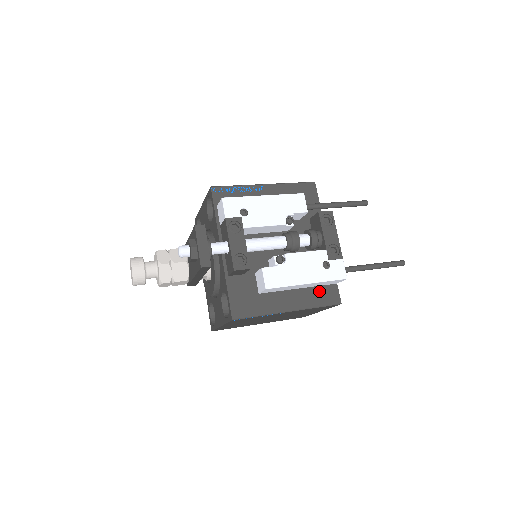
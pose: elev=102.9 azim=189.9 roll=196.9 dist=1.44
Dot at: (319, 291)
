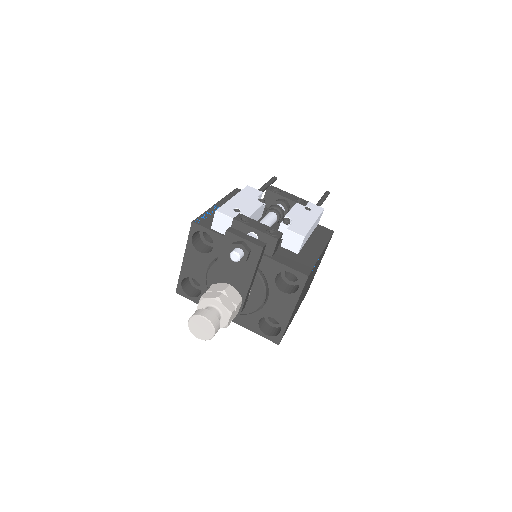
Dot at: (317, 233)
